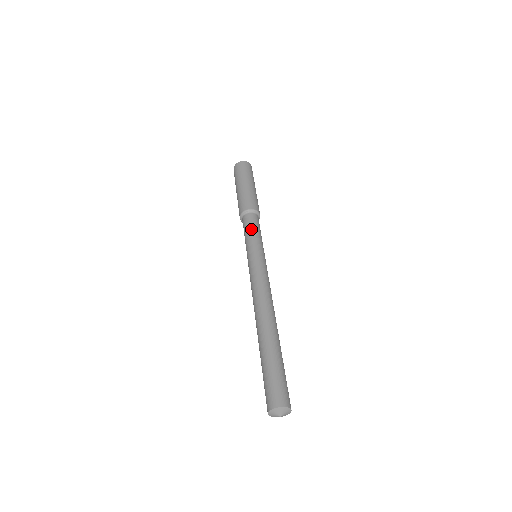
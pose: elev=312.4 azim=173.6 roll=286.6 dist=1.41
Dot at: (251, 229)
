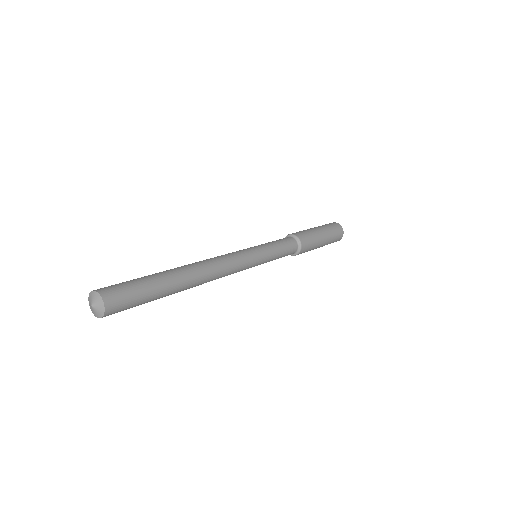
Dot at: (274, 241)
